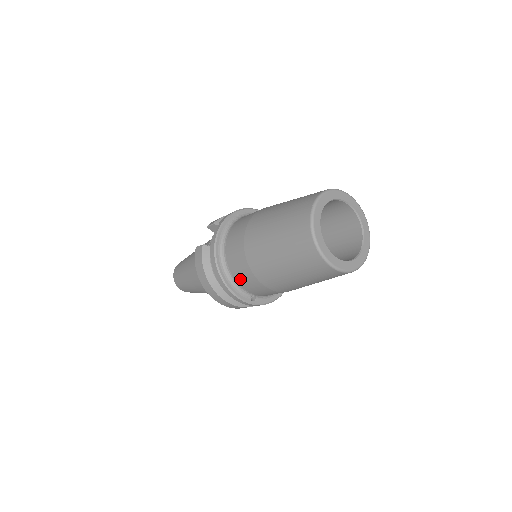
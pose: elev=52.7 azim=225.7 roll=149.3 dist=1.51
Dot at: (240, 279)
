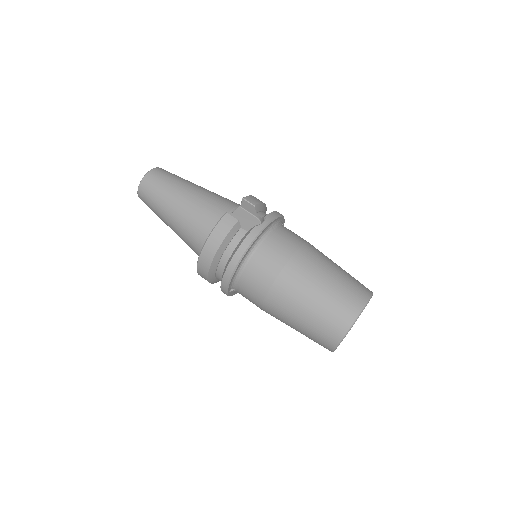
Dot at: (248, 280)
